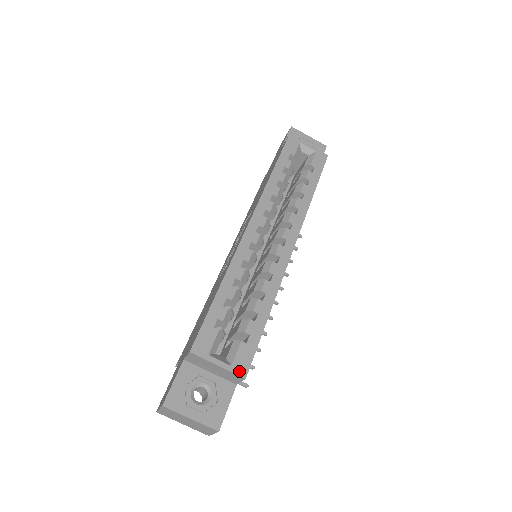
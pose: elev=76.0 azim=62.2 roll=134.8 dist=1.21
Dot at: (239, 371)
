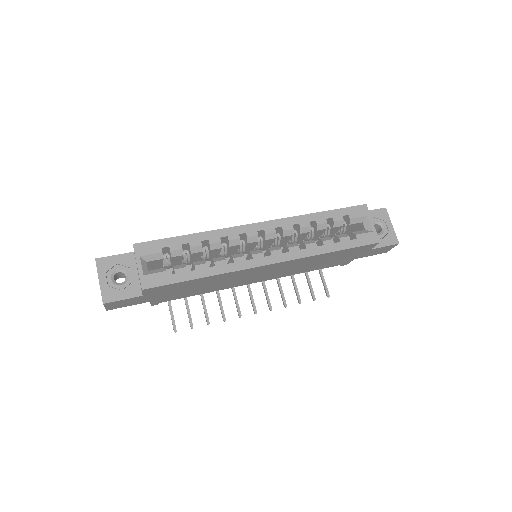
Dot at: (144, 282)
